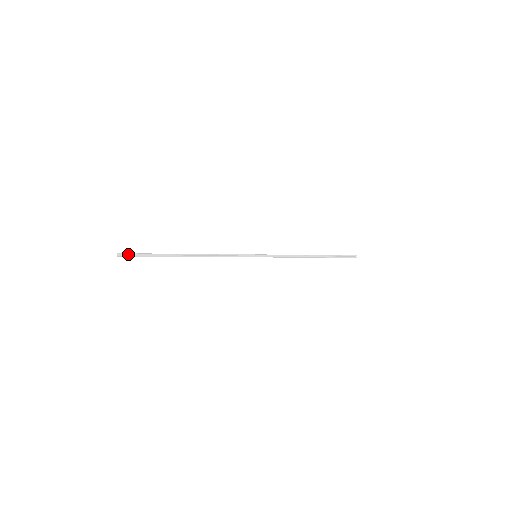
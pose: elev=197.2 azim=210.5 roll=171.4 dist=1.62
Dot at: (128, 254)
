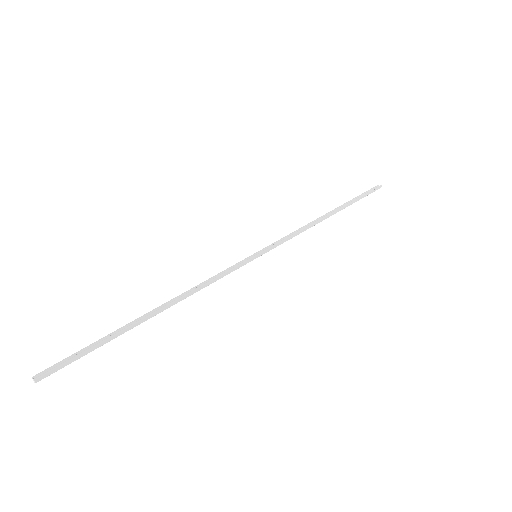
Dot at: (53, 368)
